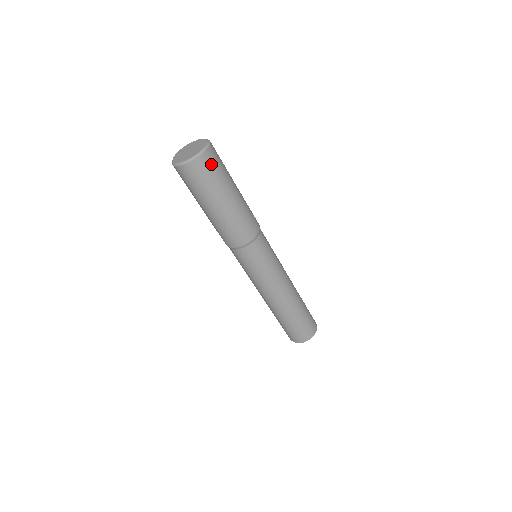
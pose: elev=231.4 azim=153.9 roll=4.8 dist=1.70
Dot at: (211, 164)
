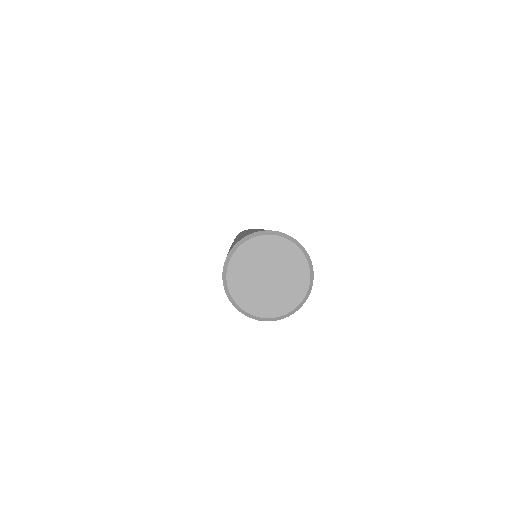
Dot at: occluded
